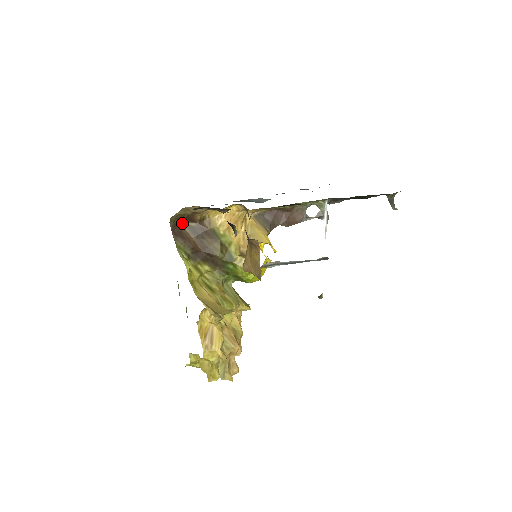
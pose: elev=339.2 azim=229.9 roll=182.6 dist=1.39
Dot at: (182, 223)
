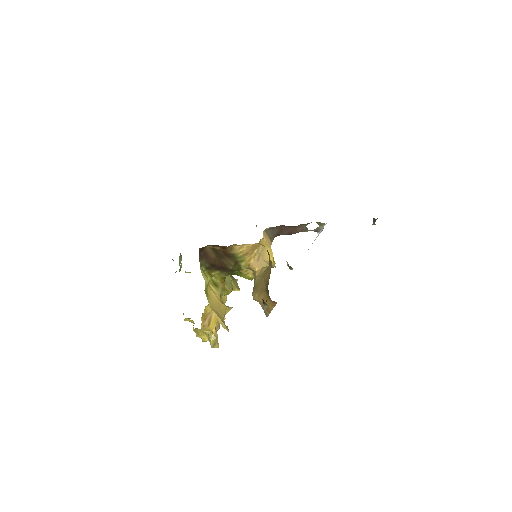
Dot at: (208, 246)
